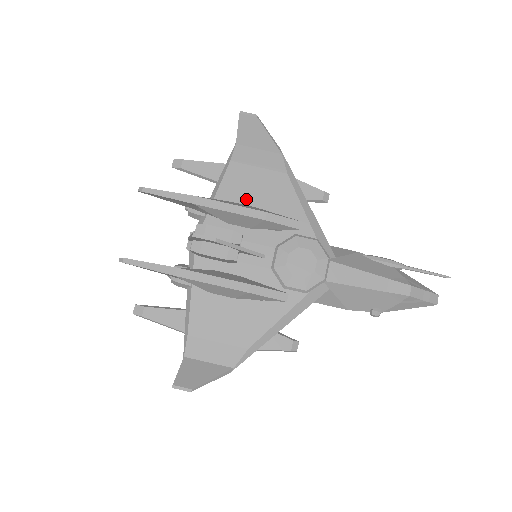
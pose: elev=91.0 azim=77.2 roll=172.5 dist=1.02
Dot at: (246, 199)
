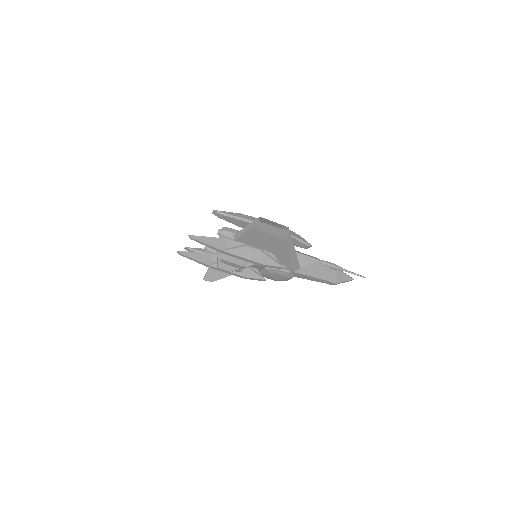
Dot at: (256, 244)
